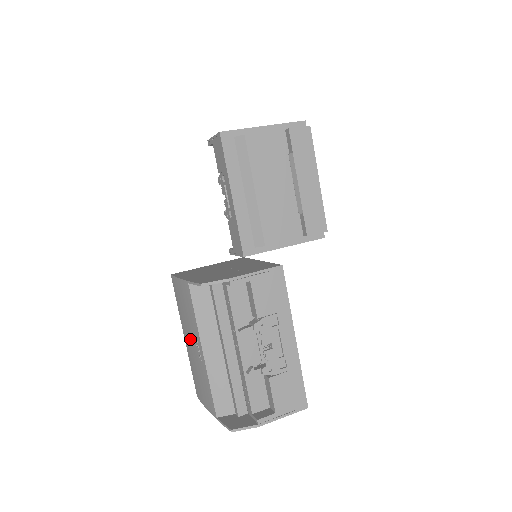
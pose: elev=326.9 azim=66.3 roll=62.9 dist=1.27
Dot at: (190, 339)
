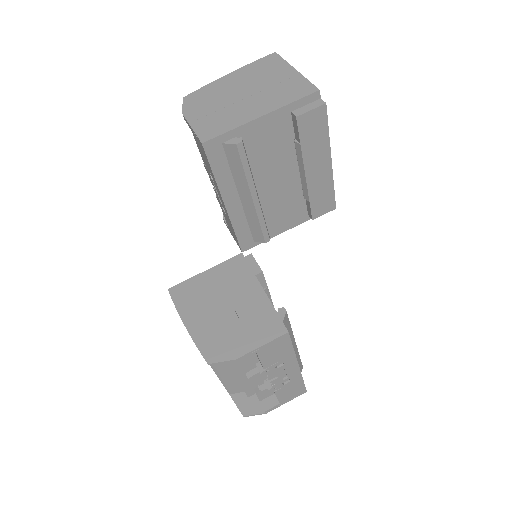
Dot at: occluded
